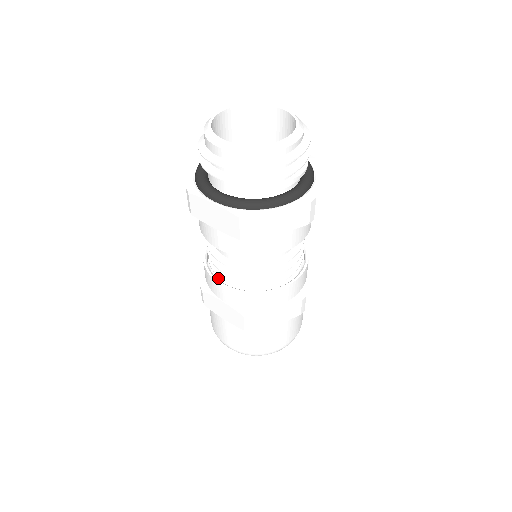
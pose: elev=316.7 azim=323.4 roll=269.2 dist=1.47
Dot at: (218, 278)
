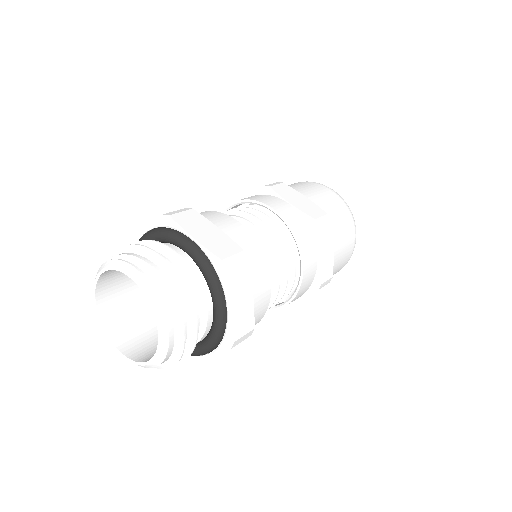
Dot at: occluded
